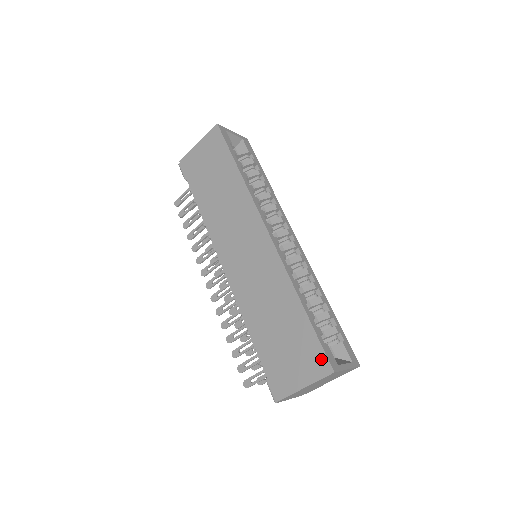
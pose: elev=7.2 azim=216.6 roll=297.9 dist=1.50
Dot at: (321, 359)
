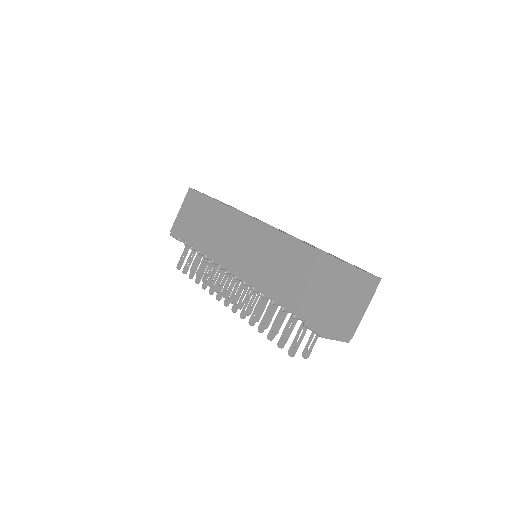
Dot at: (338, 266)
